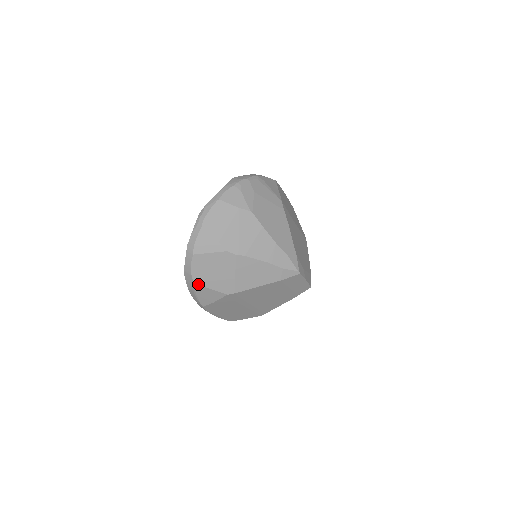
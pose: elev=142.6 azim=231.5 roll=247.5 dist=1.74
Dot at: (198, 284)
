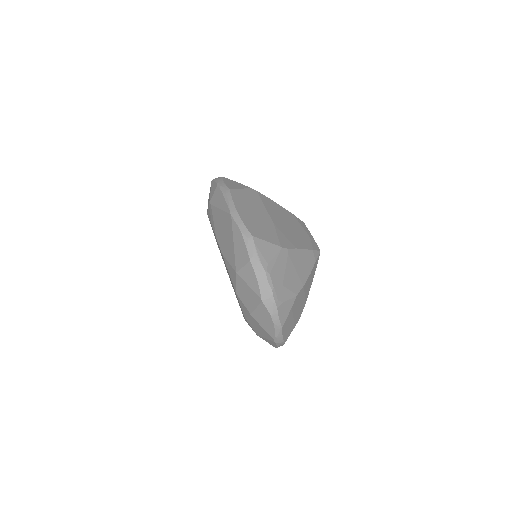
Dot at: occluded
